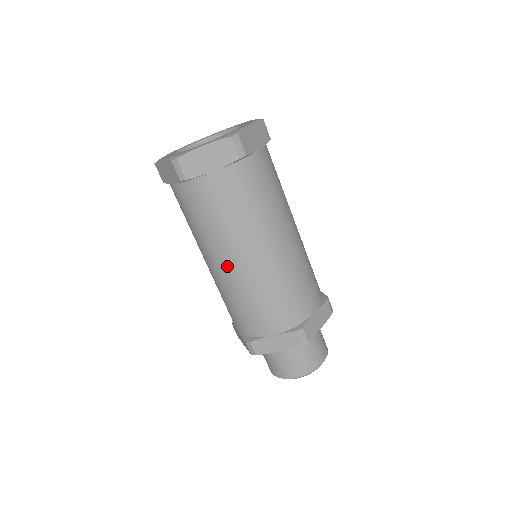
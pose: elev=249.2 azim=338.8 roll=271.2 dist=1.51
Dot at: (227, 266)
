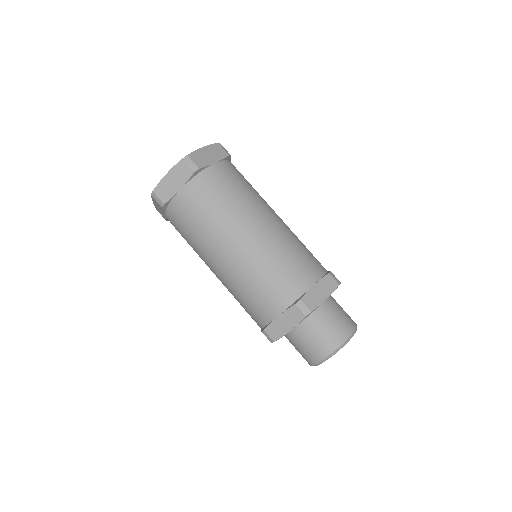
Dot at: (219, 264)
